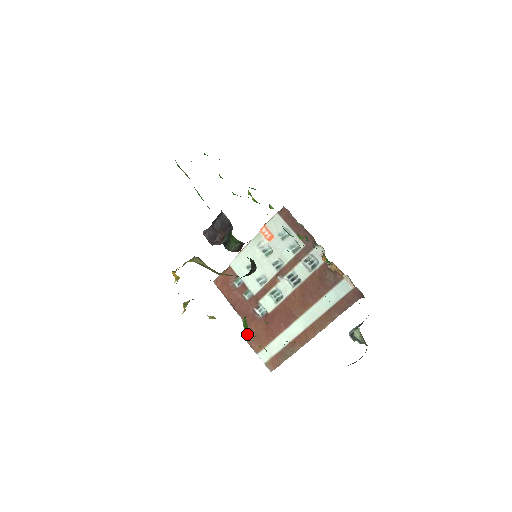
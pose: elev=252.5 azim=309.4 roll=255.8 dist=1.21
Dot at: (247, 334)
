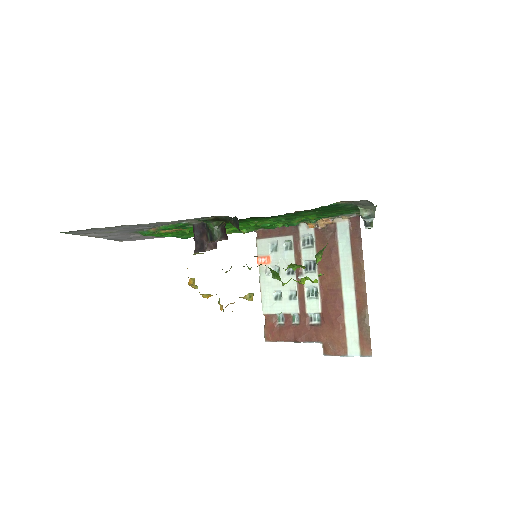
Dot at: (325, 349)
